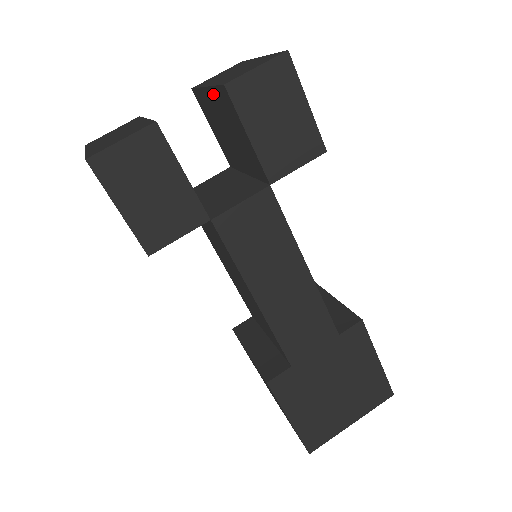
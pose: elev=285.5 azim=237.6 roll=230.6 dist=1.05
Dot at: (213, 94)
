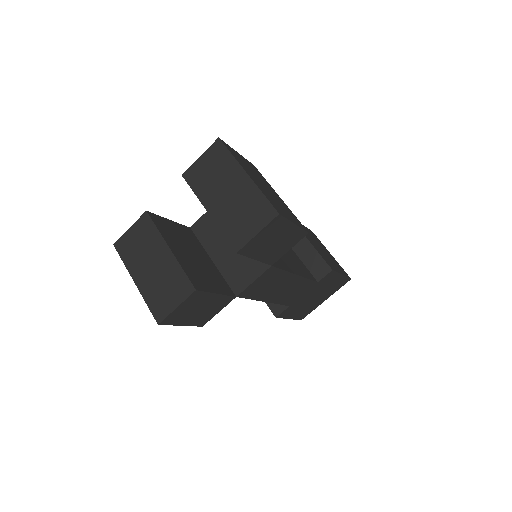
Dot at: (218, 223)
